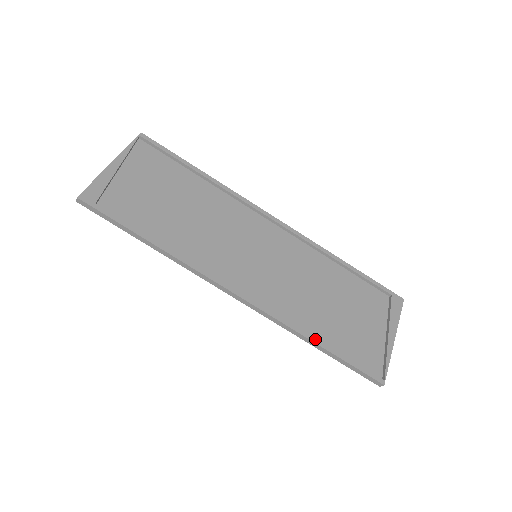
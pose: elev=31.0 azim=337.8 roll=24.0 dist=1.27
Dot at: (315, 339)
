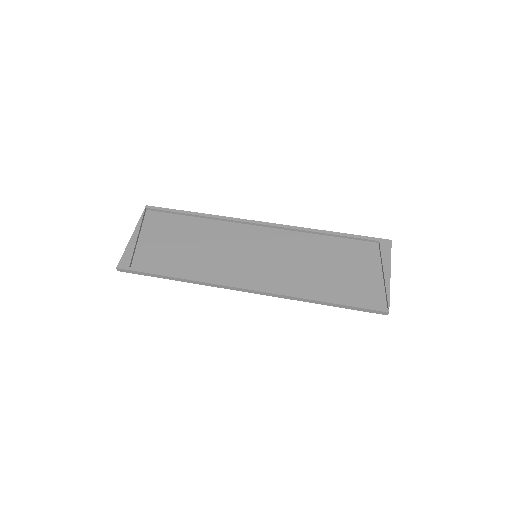
Dot at: (319, 298)
